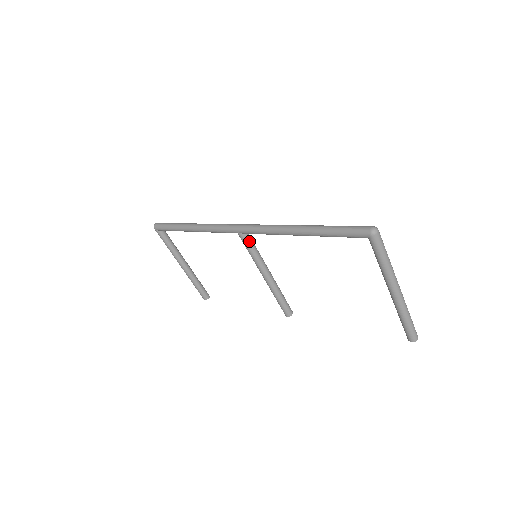
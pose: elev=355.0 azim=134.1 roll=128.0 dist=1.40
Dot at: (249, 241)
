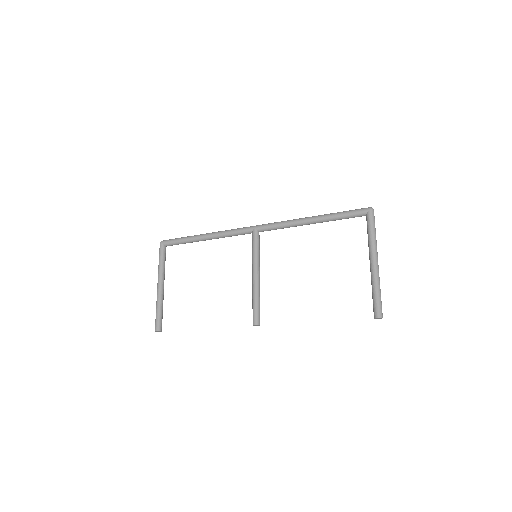
Dot at: (258, 239)
